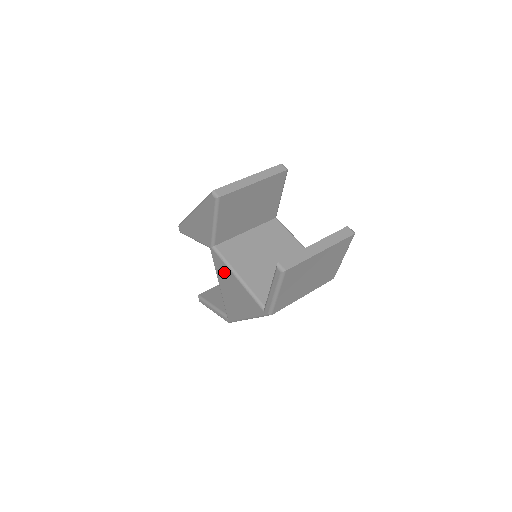
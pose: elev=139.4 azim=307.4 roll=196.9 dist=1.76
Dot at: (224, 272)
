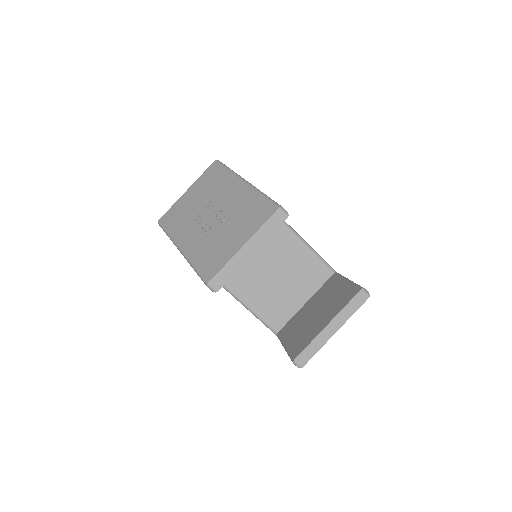
Dot at: occluded
